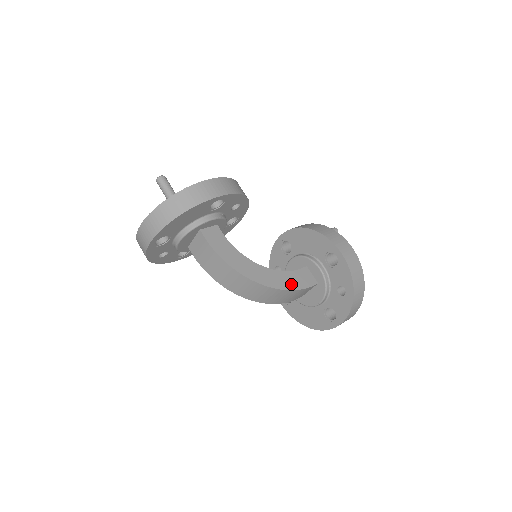
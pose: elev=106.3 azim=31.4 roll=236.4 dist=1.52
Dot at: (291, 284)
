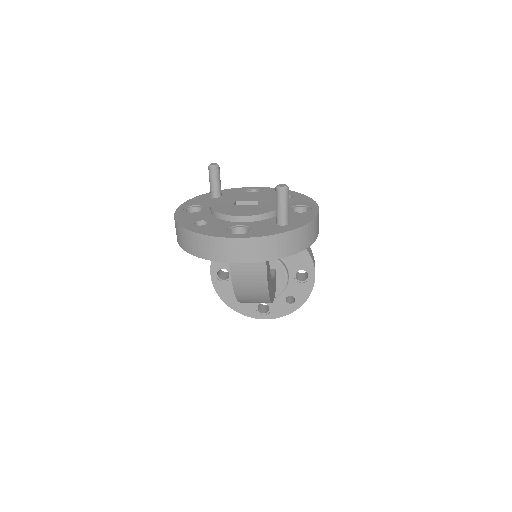
Dot at: occluded
